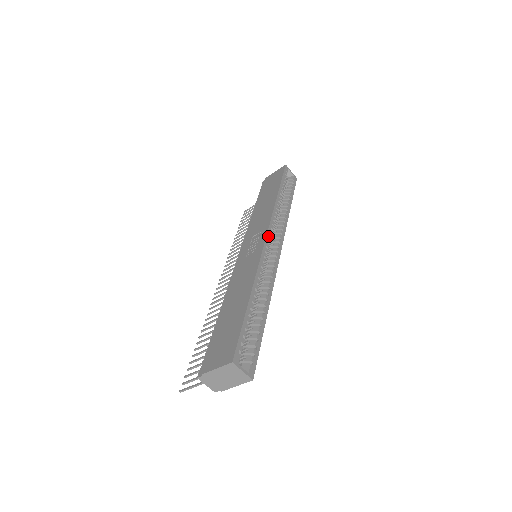
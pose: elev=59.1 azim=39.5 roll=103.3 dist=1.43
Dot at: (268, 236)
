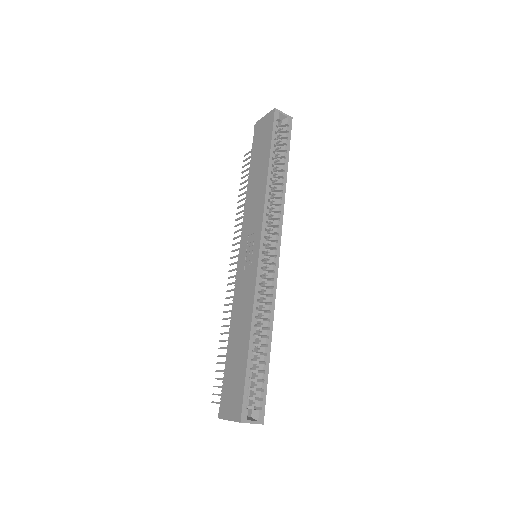
Dot at: (262, 243)
